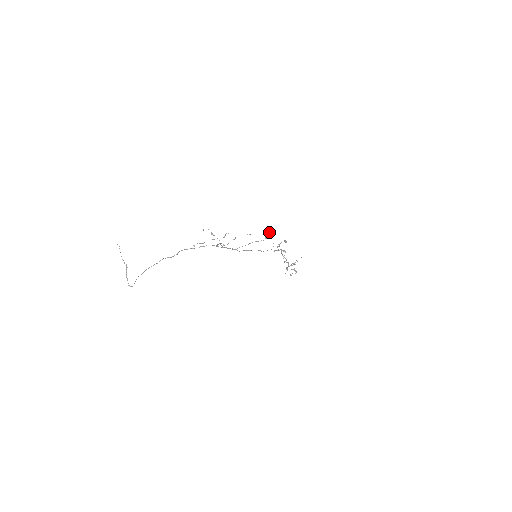
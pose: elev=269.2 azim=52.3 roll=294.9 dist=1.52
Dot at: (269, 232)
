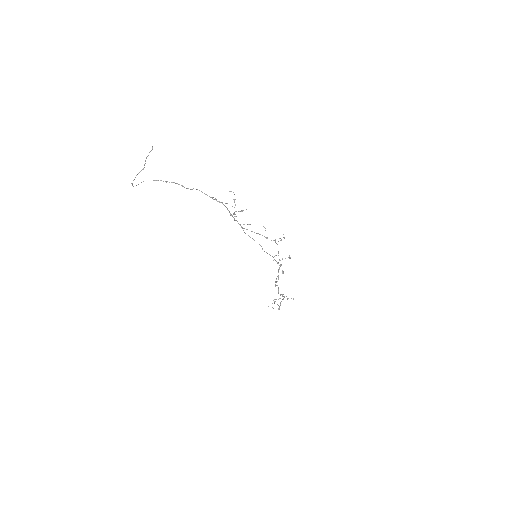
Dot at: occluded
